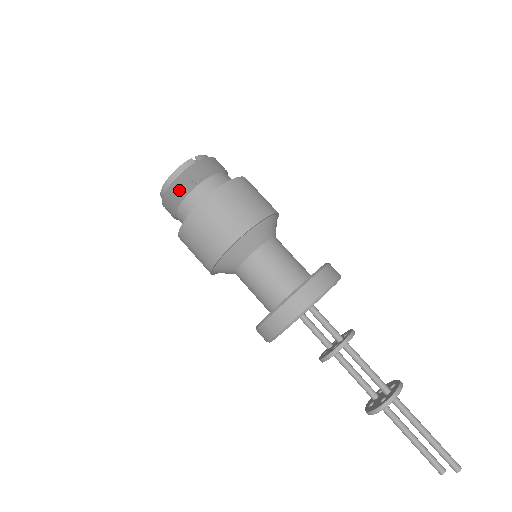
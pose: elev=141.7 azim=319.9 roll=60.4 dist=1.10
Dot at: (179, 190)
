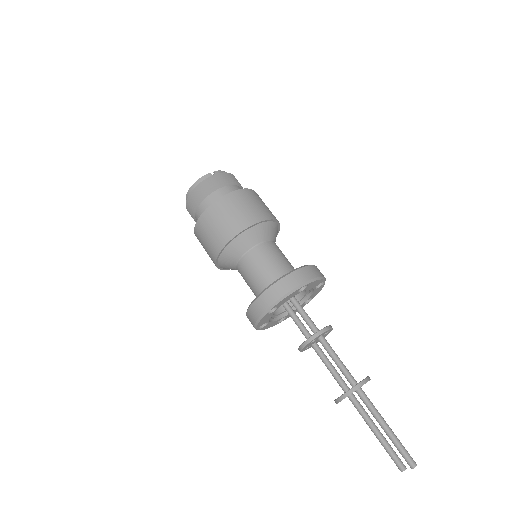
Dot at: (196, 197)
